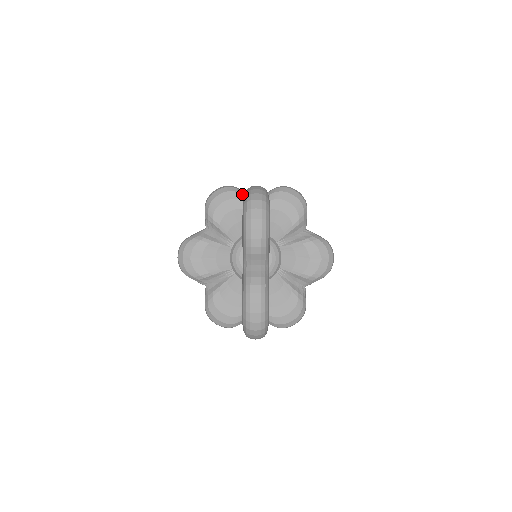
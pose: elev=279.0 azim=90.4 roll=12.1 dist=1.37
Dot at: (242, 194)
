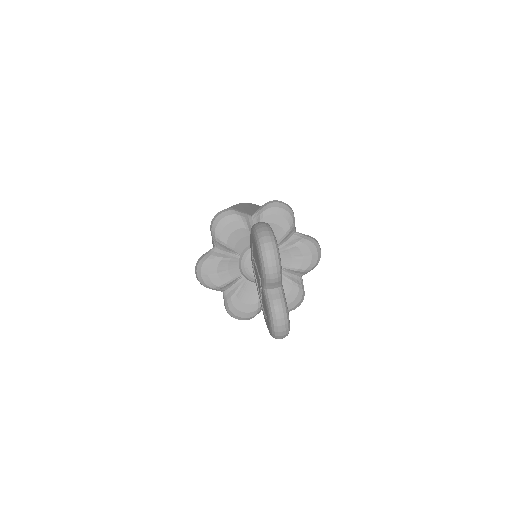
Dot at: (240, 215)
